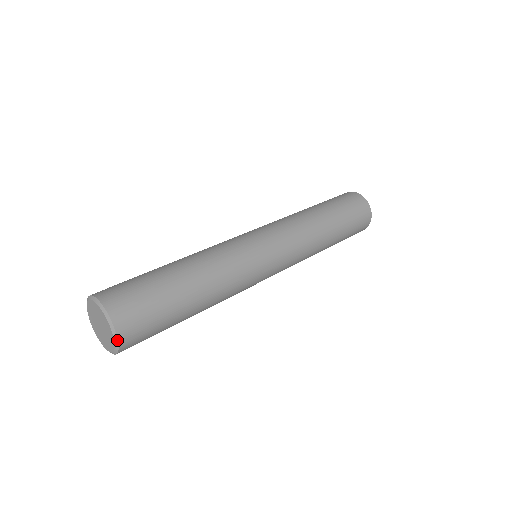
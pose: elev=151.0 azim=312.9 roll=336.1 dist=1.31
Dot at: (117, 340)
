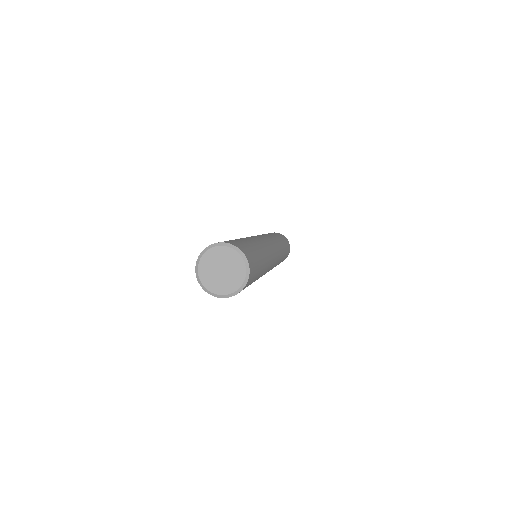
Dot at: (243, 288)
